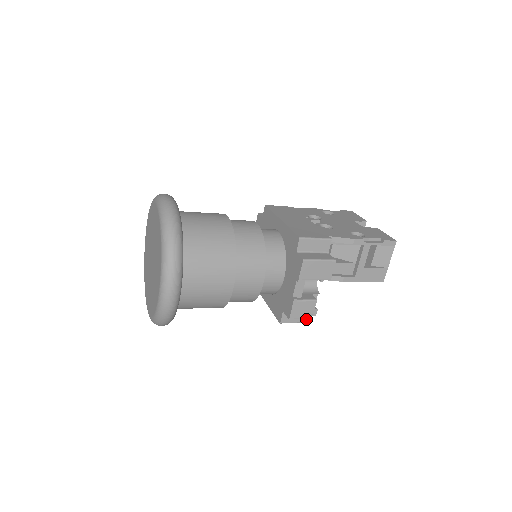
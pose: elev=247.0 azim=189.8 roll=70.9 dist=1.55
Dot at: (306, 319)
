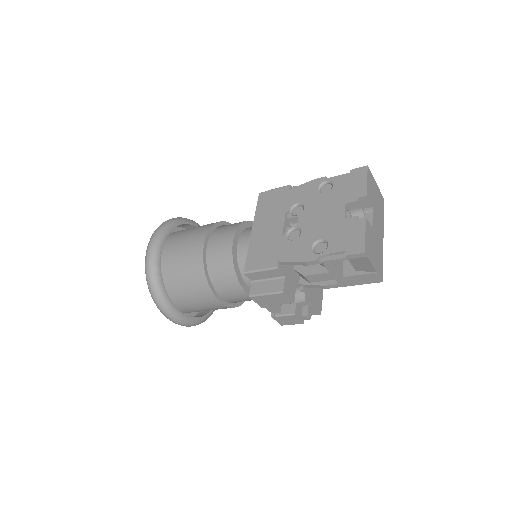
Dot at: (313, 313)
